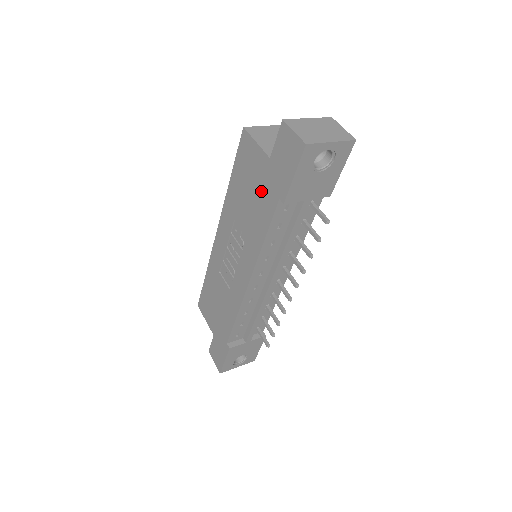
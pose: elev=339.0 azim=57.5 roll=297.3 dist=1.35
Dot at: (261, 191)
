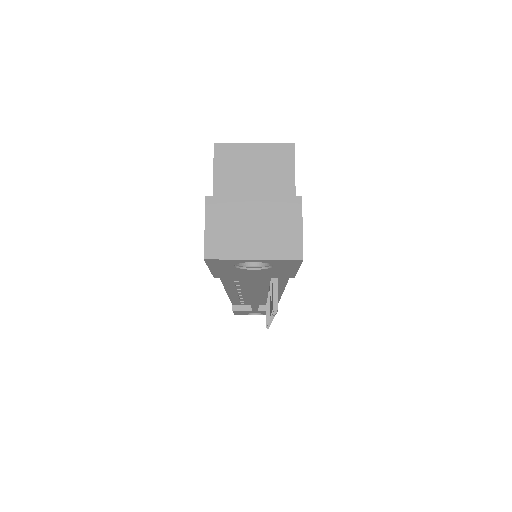
Dot at: occluded
